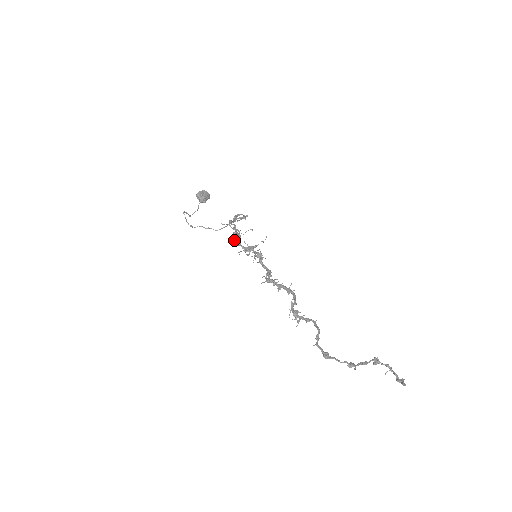
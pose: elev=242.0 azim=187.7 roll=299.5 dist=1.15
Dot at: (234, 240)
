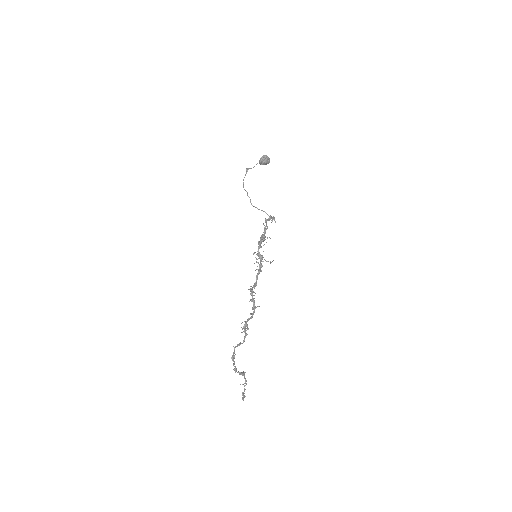
Dot at: (259, 241)
